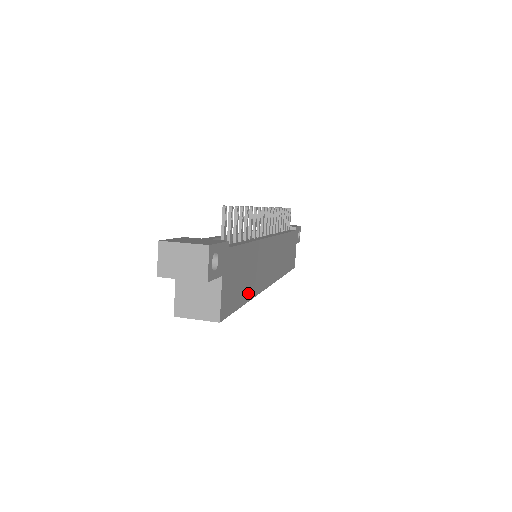
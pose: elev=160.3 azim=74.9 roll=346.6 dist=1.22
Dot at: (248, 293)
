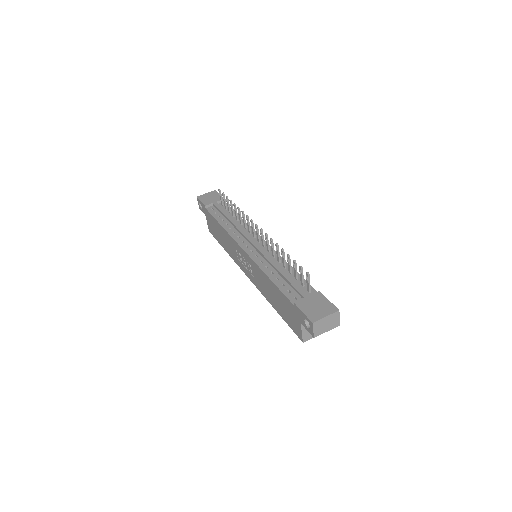
Dot at: occluded
